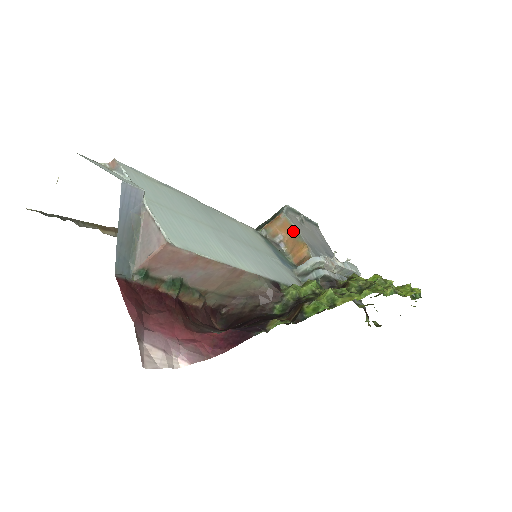
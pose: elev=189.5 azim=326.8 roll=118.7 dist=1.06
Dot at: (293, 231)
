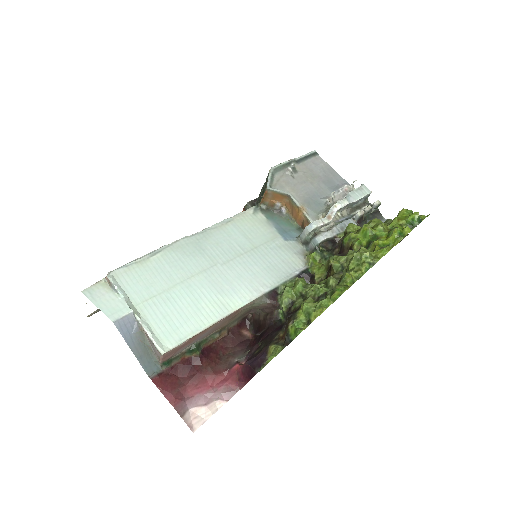
Dot at: (285, 197)
